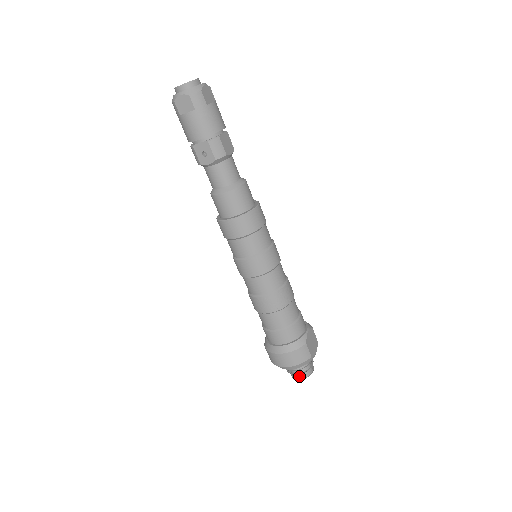
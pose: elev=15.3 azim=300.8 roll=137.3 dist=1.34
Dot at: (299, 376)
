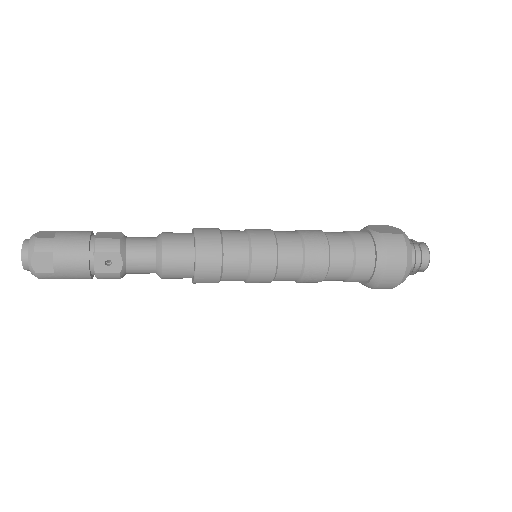
Dot at: (425, 261)
